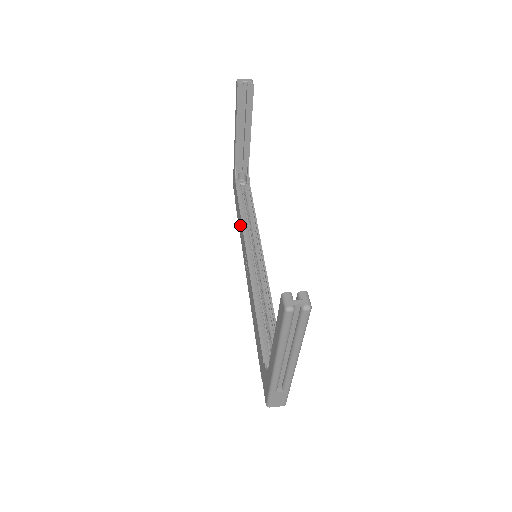
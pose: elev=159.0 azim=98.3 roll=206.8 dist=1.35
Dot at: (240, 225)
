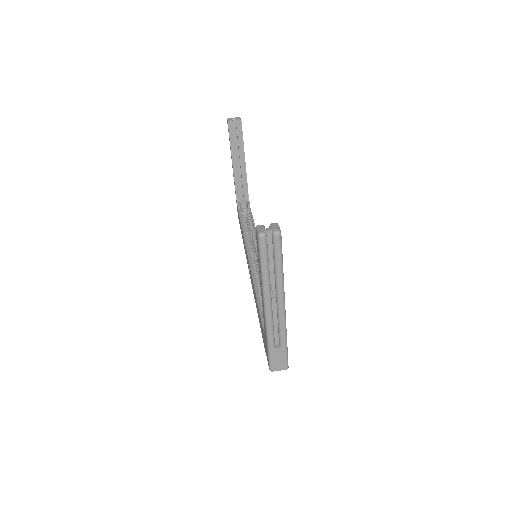
Dot at: (243, 240)
